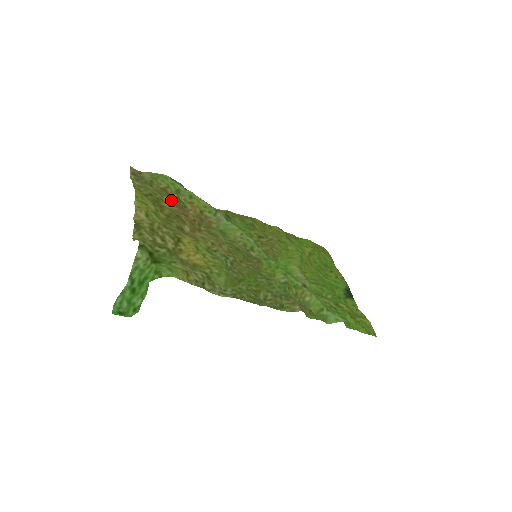
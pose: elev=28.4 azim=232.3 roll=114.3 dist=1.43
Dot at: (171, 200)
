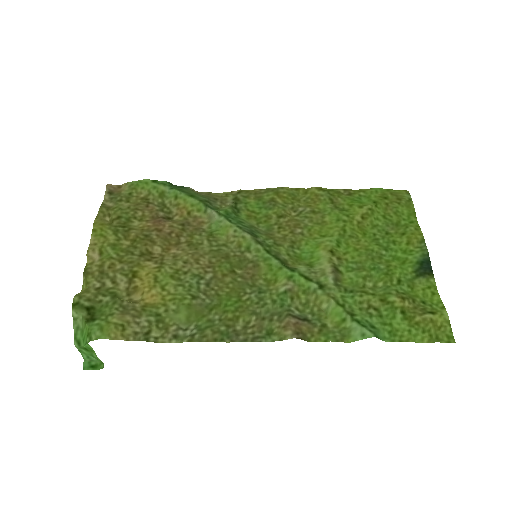
Dot at: (147, 213)
